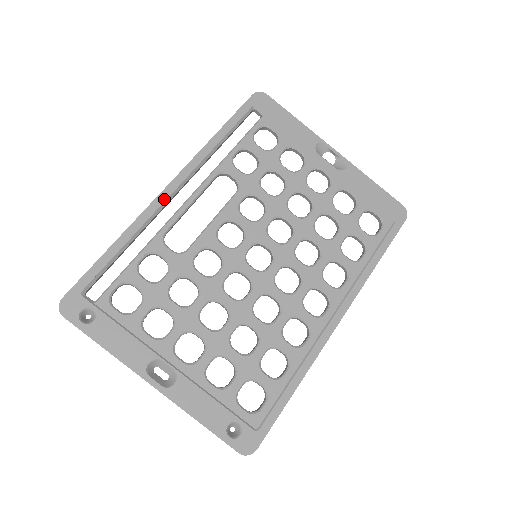
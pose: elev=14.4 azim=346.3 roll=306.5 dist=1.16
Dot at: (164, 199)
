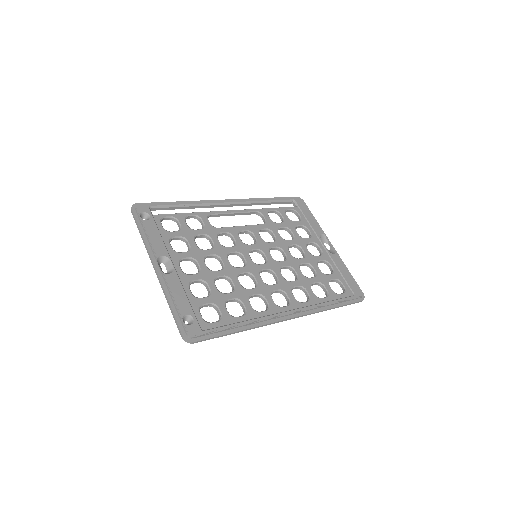
Dot at: (220, 202)
